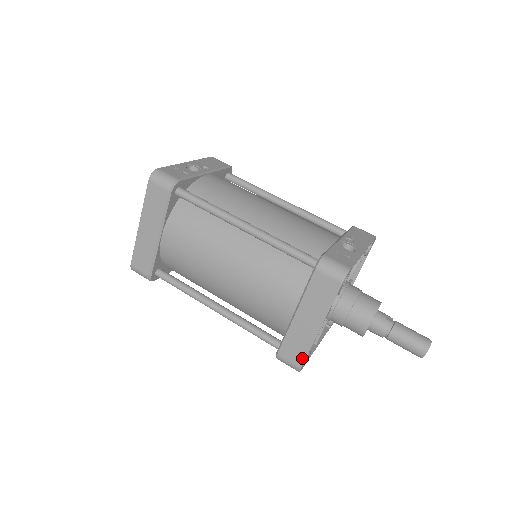
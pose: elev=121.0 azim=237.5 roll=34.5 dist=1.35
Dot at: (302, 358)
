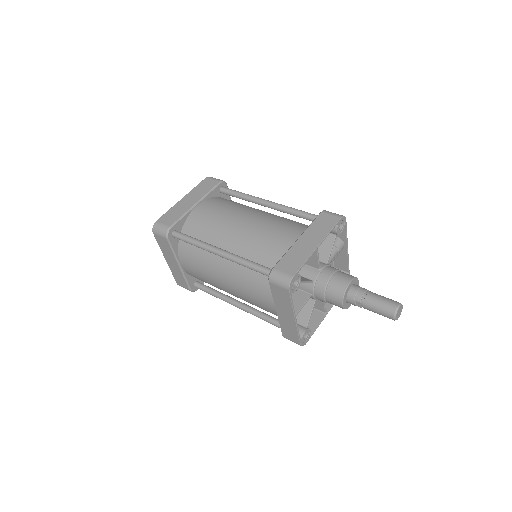
Dot at: (297, 268)
